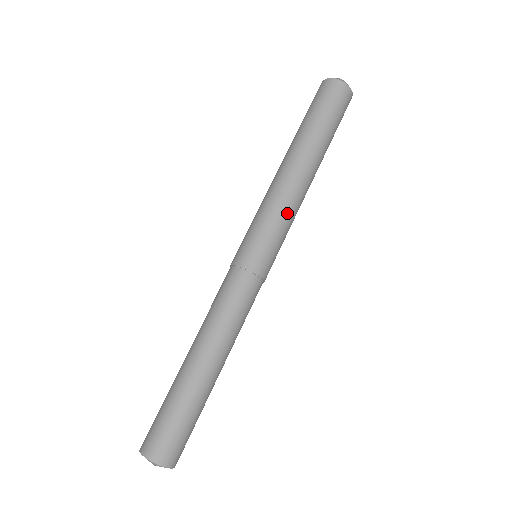
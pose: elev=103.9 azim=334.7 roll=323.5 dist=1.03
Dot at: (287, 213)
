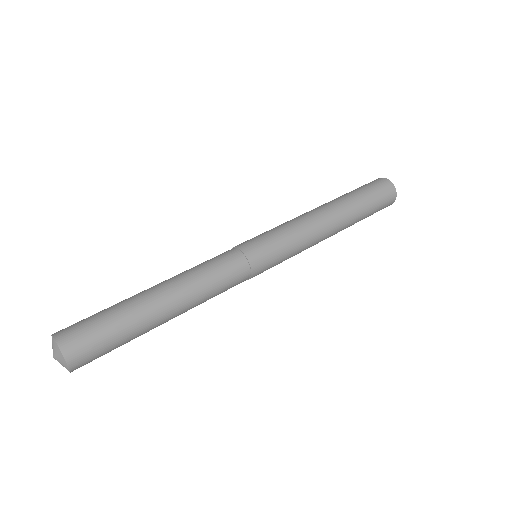
Dot at: (299, 232)
